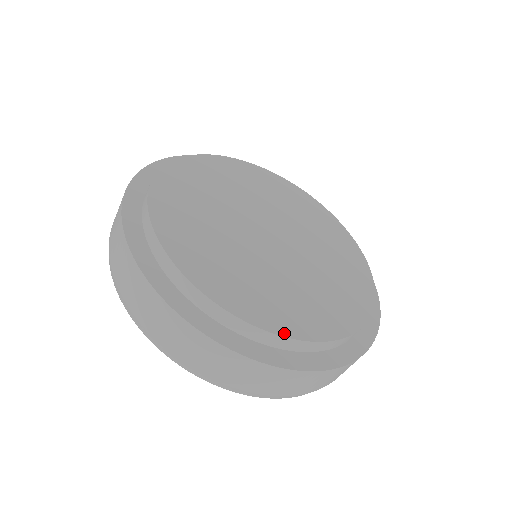
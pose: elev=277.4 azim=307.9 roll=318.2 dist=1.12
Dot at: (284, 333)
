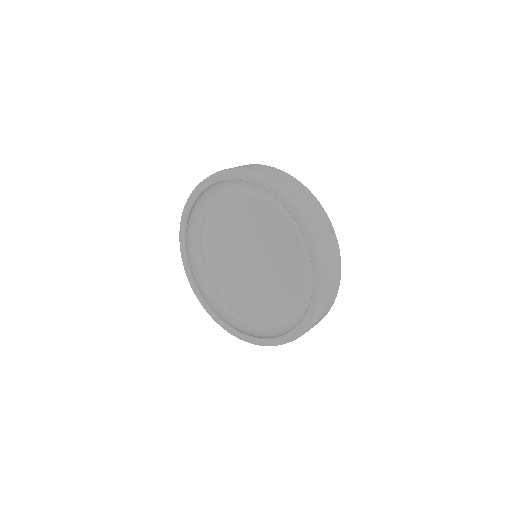
Dot at: occluded
